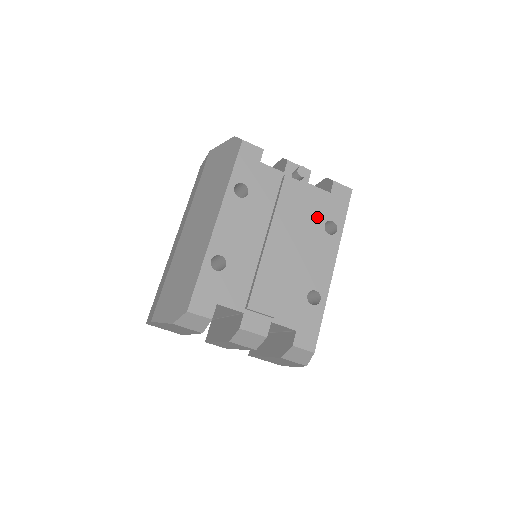
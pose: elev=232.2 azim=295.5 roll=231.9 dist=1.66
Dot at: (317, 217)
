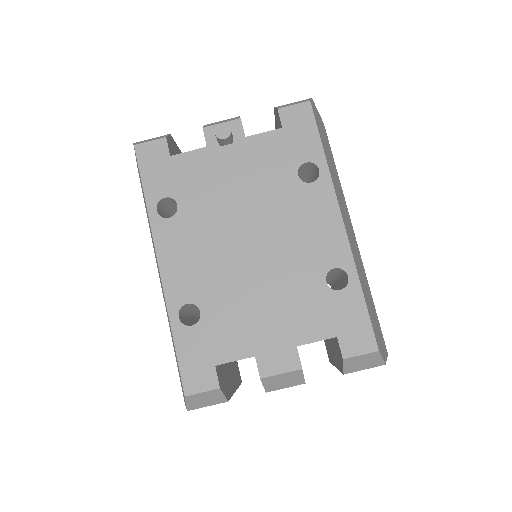
Dot at: (282, 172)
